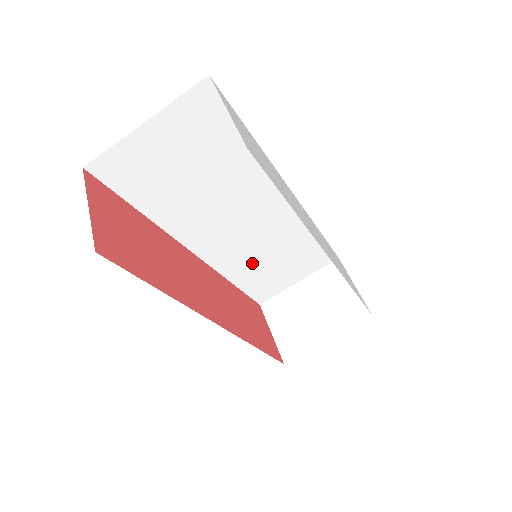
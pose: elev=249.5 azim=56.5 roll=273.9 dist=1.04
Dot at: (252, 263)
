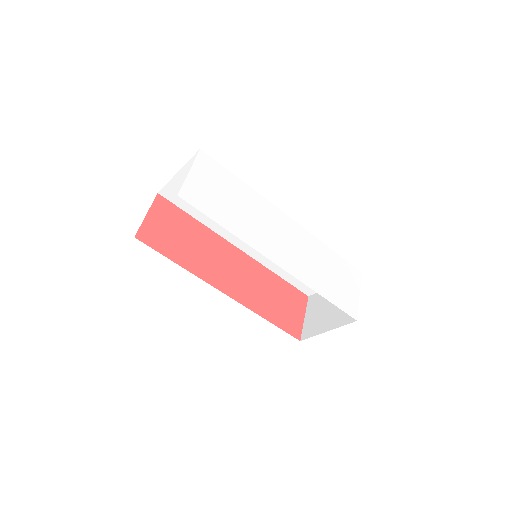
Dot at: occluded
